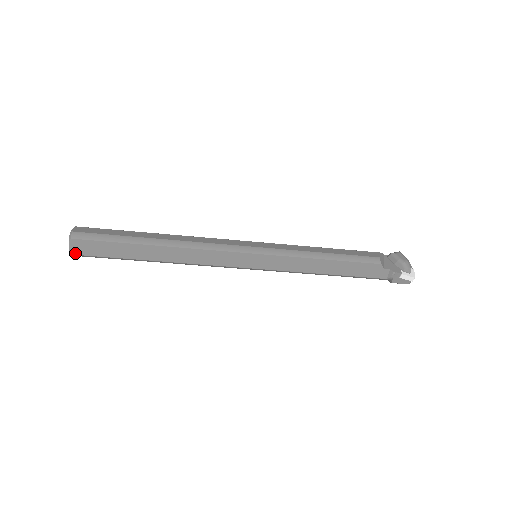
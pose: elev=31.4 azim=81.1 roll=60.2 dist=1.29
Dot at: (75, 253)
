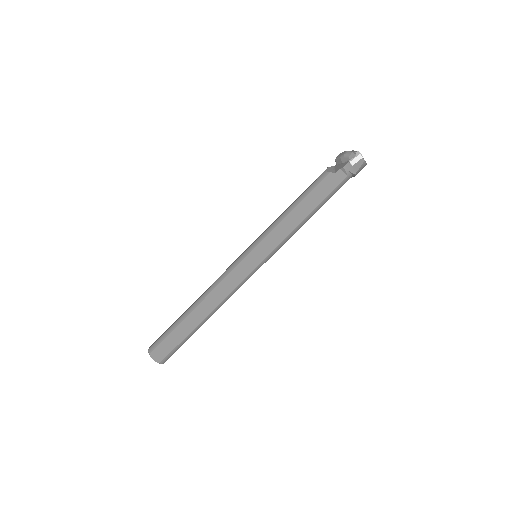
Dot at: (160, 361)
